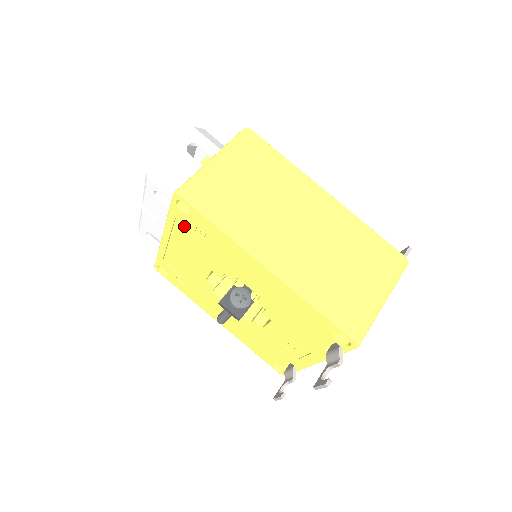
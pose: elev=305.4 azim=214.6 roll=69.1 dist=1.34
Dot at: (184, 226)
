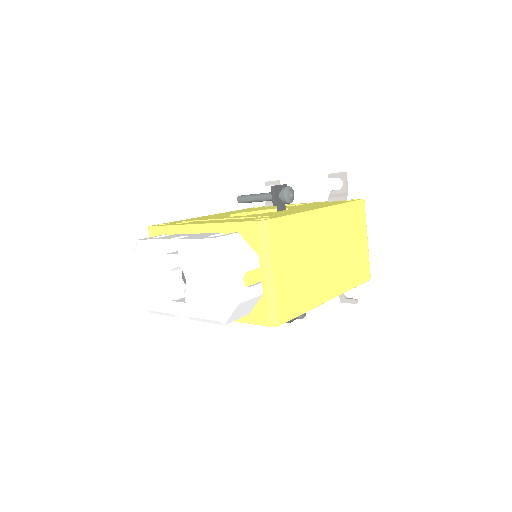
Dot at: occluded
